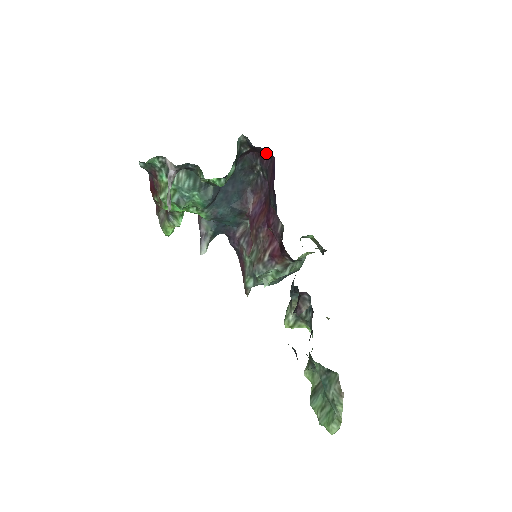
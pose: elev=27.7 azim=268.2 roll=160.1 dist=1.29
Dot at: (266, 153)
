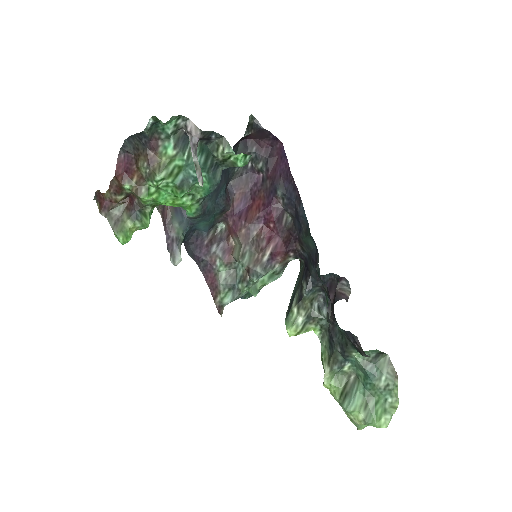
Dot at: (269, 139)
